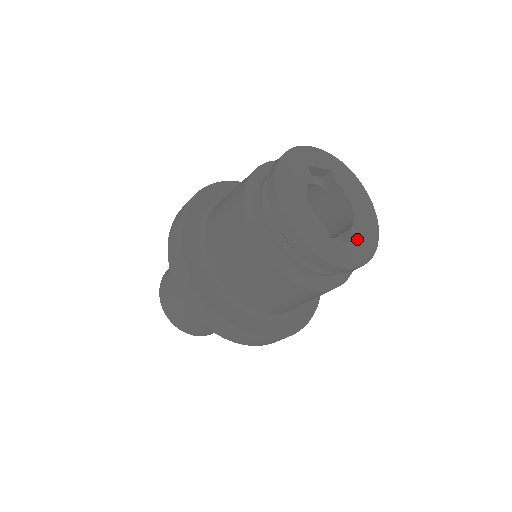
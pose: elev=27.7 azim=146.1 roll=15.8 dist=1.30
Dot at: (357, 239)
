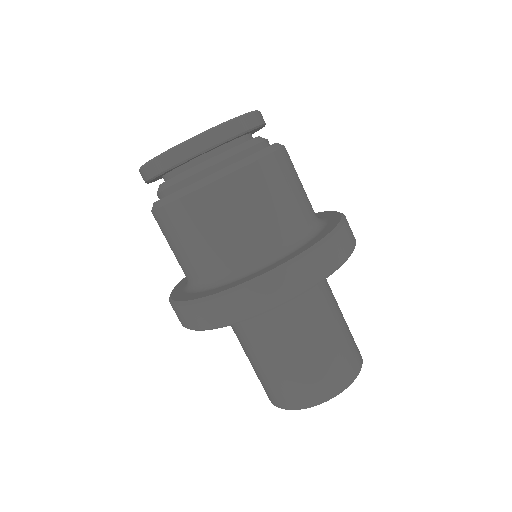
Dot at: occluded
